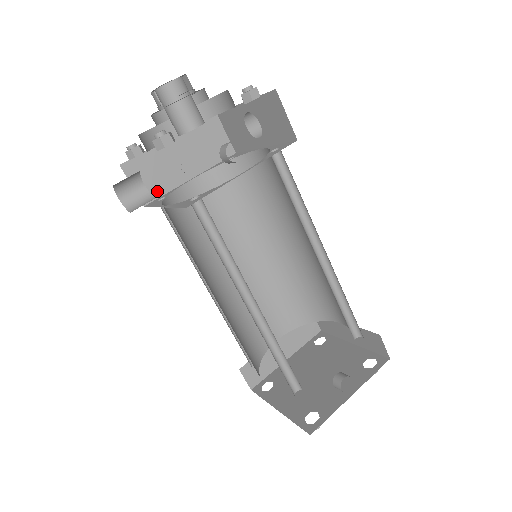
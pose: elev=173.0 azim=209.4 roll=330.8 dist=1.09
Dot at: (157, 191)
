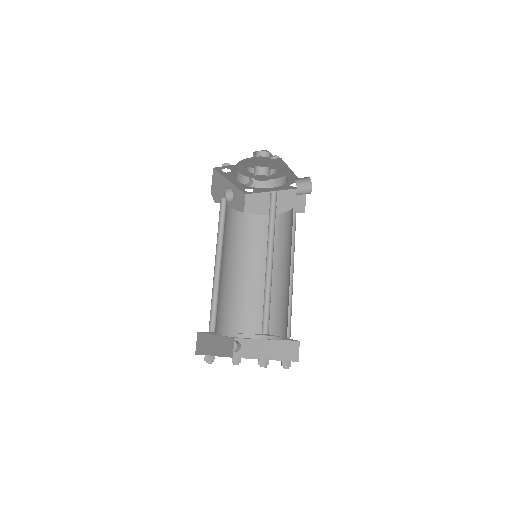
Dot at: (254, 213)
